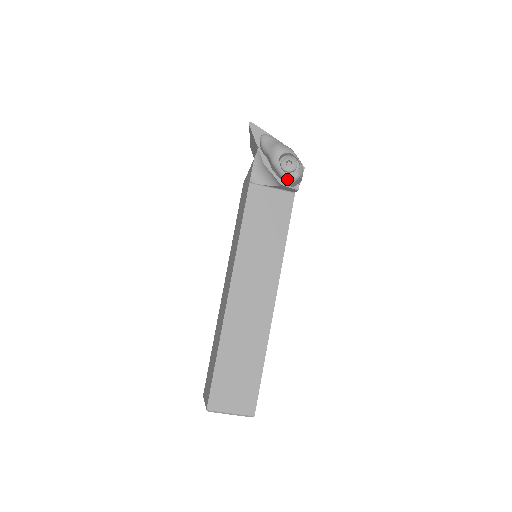
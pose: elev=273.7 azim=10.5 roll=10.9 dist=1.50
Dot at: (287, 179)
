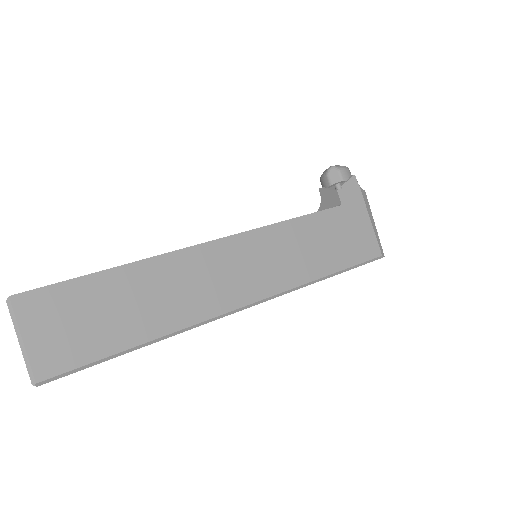
Dot at: (322, 176)
